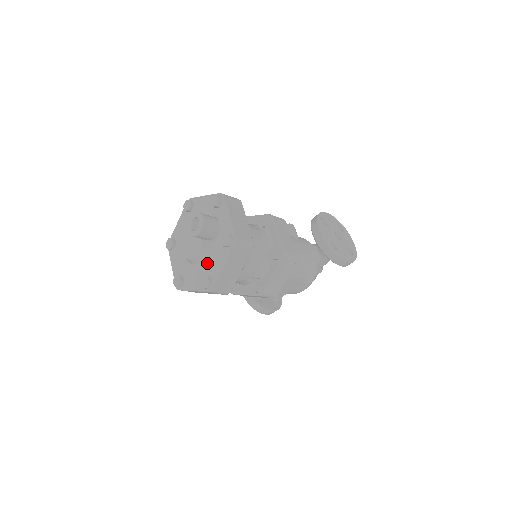
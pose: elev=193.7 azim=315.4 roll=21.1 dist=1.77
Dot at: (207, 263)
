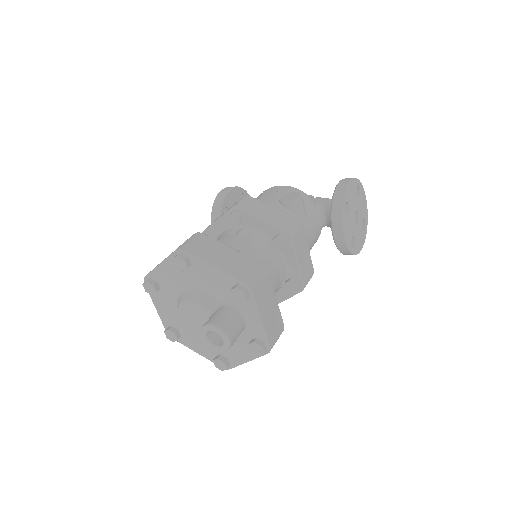
Dot at: occluded
